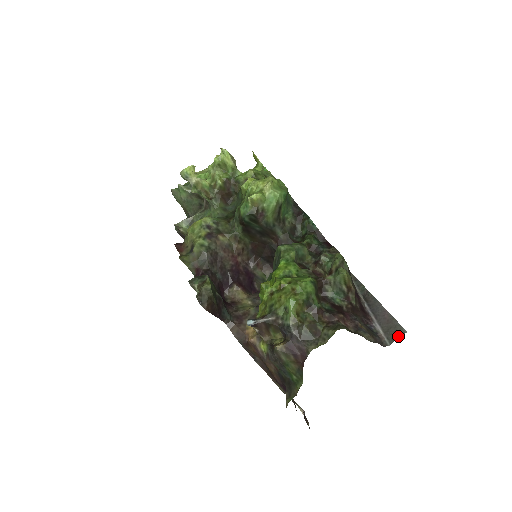
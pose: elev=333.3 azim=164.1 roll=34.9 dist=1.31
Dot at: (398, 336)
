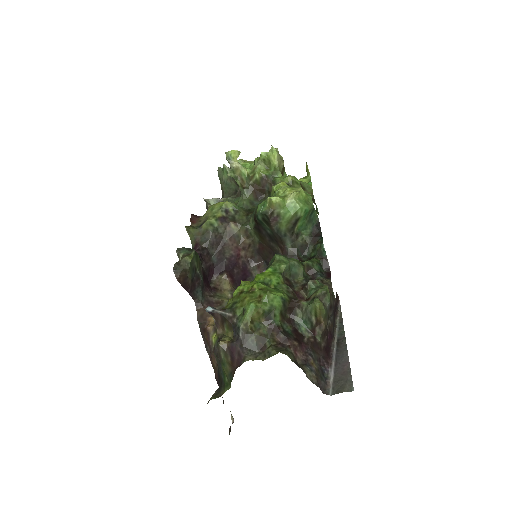
Dot at: (343, 390)
